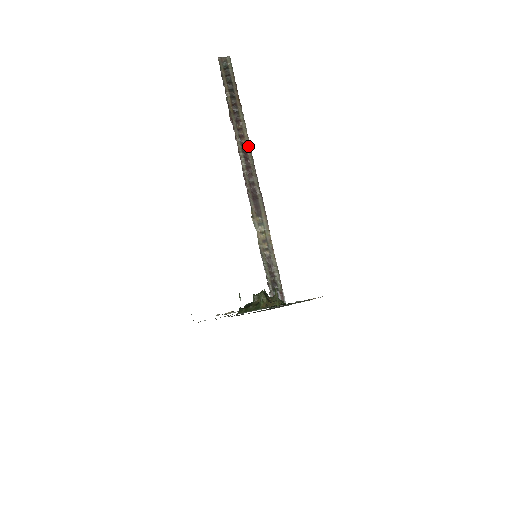
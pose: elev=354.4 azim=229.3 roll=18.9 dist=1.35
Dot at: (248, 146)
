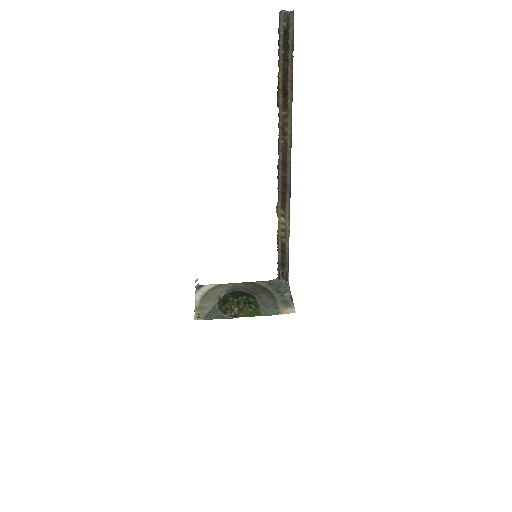
Dot at: (289, 138)
